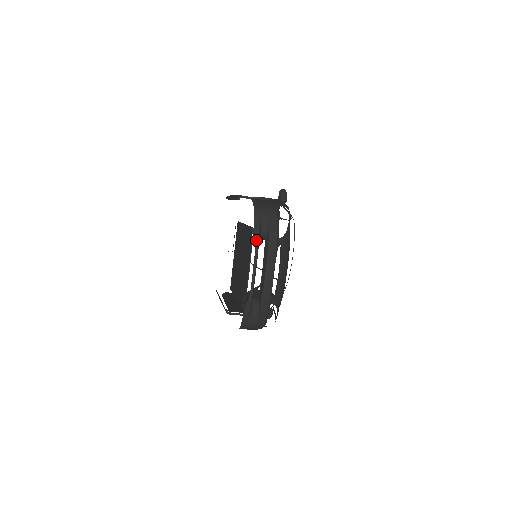
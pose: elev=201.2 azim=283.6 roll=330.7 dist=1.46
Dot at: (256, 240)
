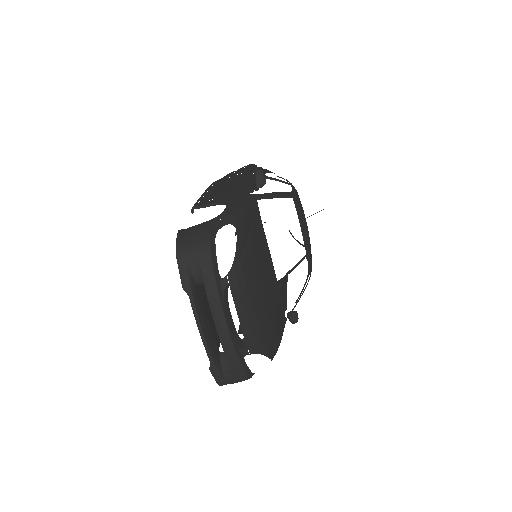
Dot at: (188, 294)
